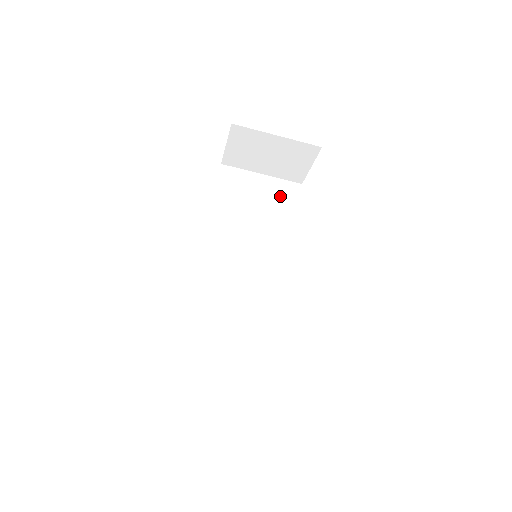
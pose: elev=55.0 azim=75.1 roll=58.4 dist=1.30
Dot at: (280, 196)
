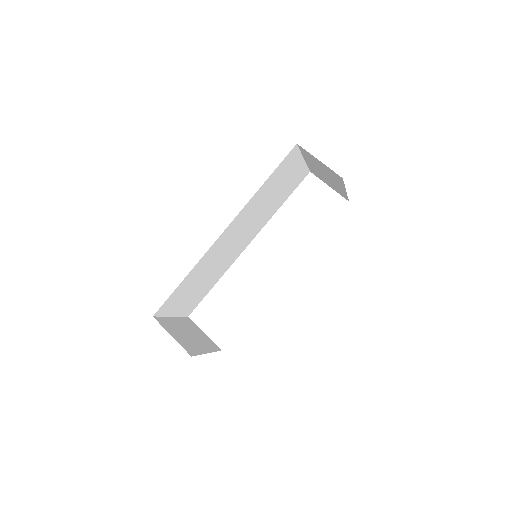
Dot at: (294, 181)
